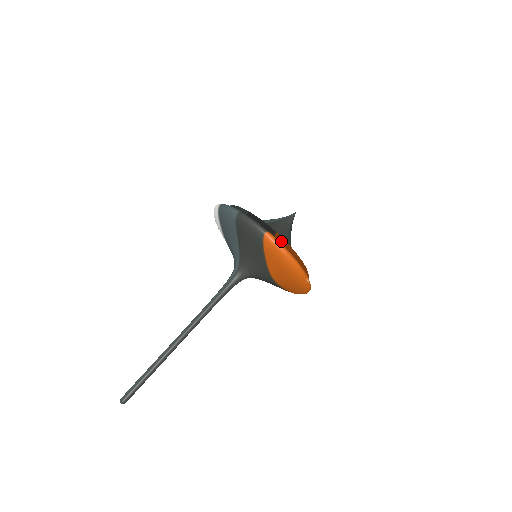
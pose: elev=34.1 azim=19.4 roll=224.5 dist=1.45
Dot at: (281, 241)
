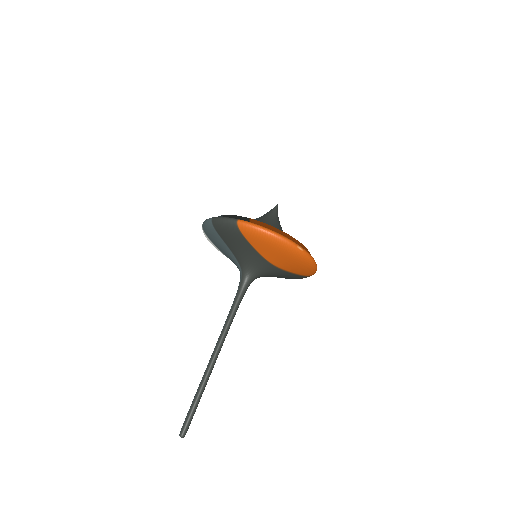
Dot at: (257, 224)
